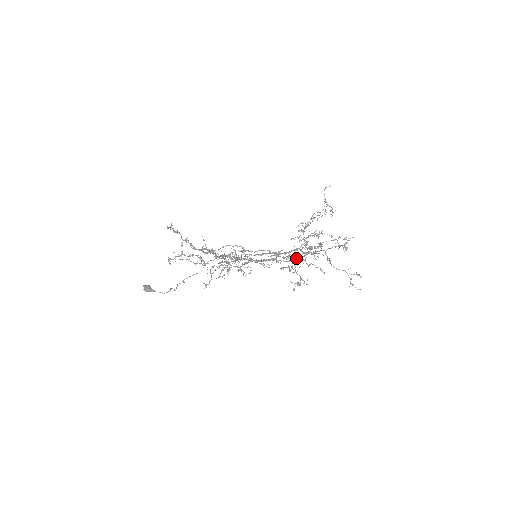
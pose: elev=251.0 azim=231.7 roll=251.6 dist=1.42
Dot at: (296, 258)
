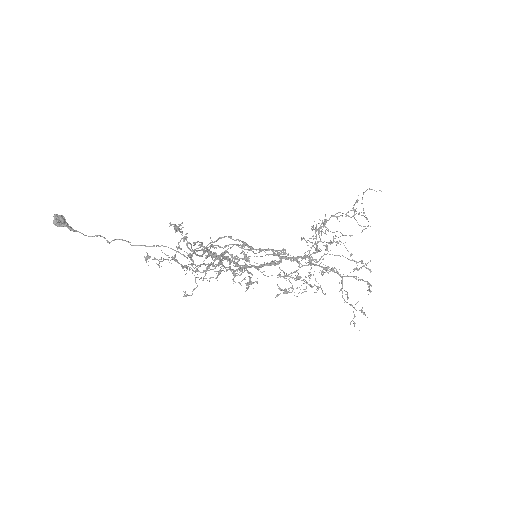
Dot at: (313, 286)
